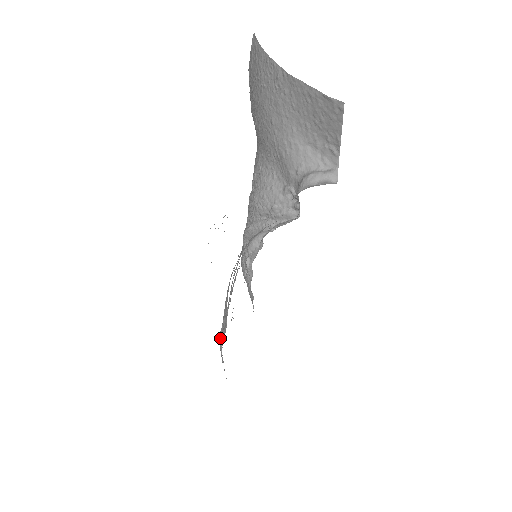
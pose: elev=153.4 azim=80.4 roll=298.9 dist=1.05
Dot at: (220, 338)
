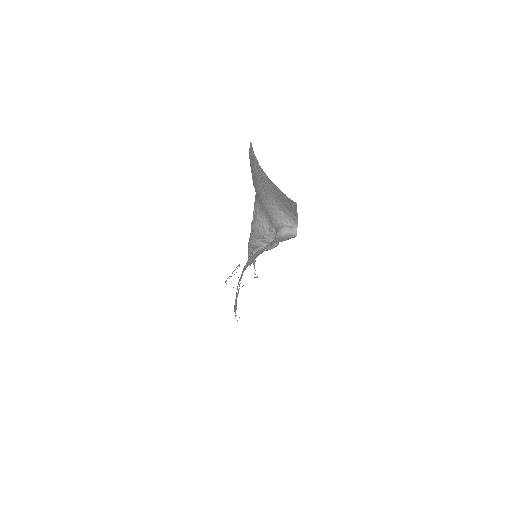
Dot at: (234, 309)
